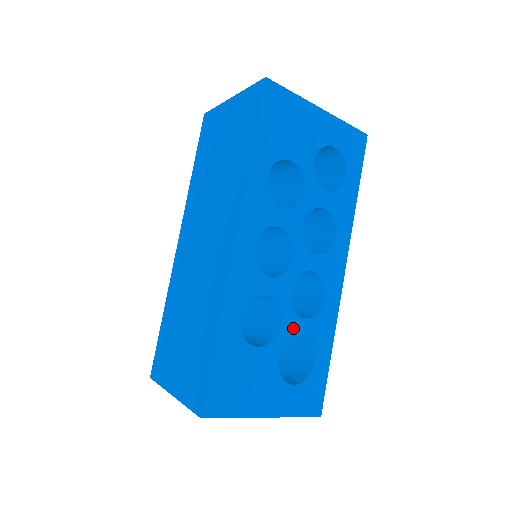
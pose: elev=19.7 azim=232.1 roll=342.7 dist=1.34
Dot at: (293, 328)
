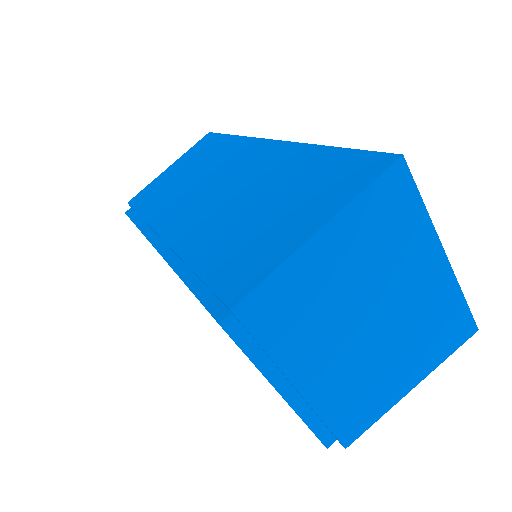
Dot at: occluded
